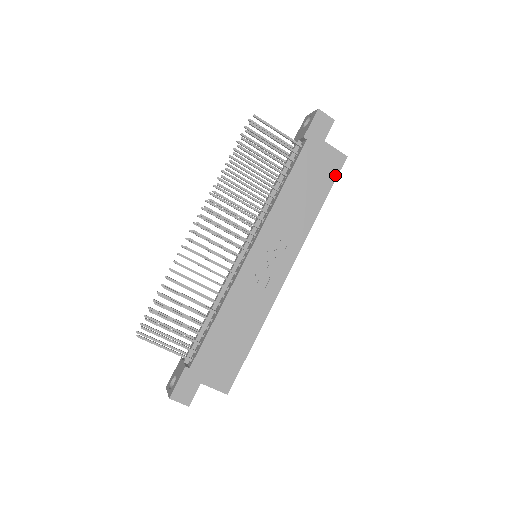
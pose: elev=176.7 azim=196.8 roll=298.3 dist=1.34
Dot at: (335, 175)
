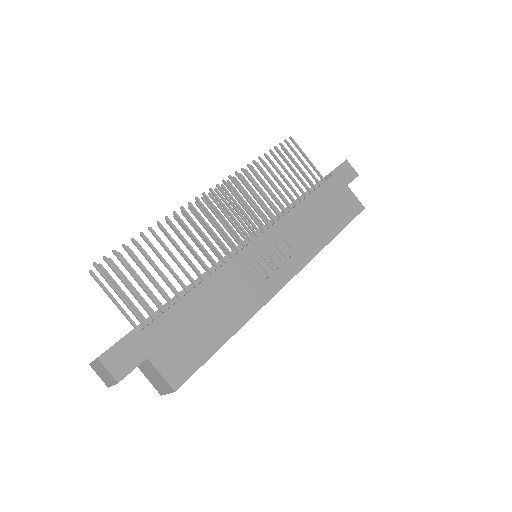
Dot at: (352, 217)
